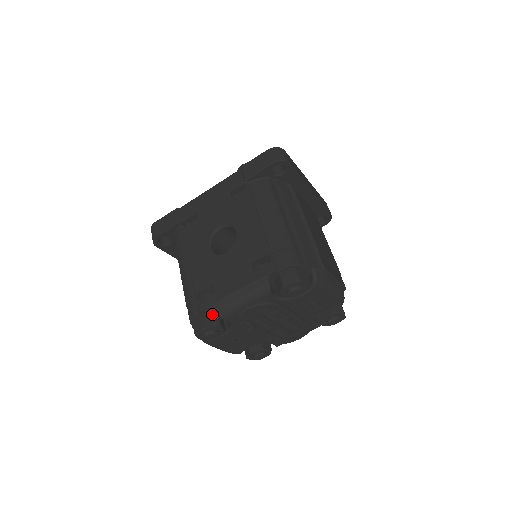
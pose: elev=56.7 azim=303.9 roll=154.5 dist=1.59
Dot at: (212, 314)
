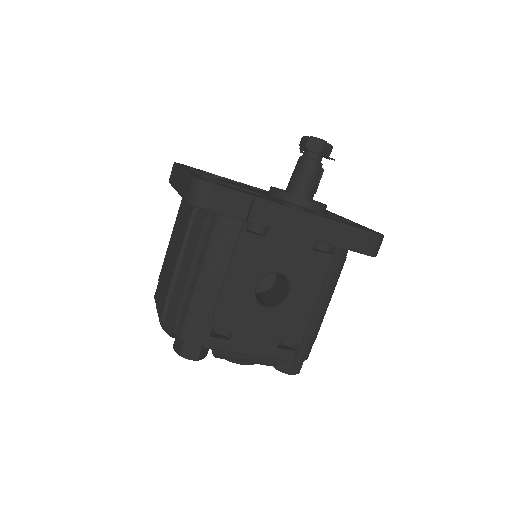
Dot at: occluded
